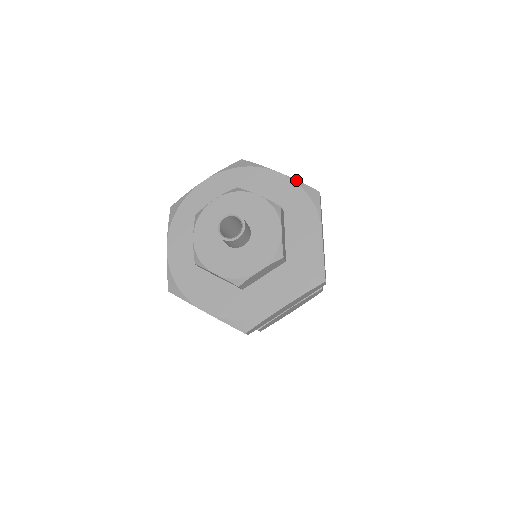
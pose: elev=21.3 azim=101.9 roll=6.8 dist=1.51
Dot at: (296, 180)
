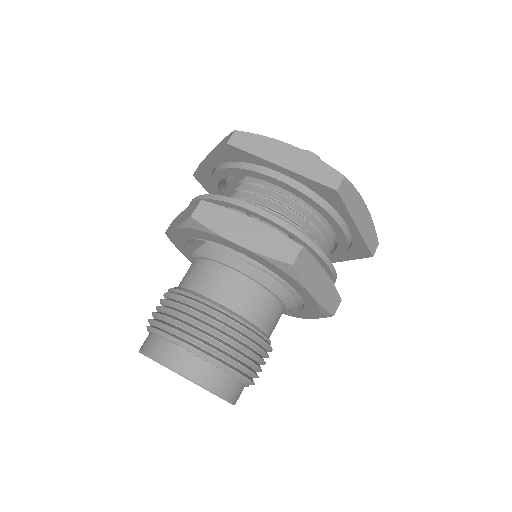
Dot at: occluded
